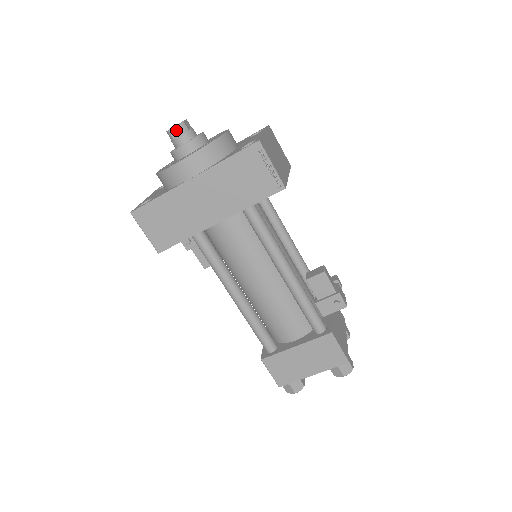
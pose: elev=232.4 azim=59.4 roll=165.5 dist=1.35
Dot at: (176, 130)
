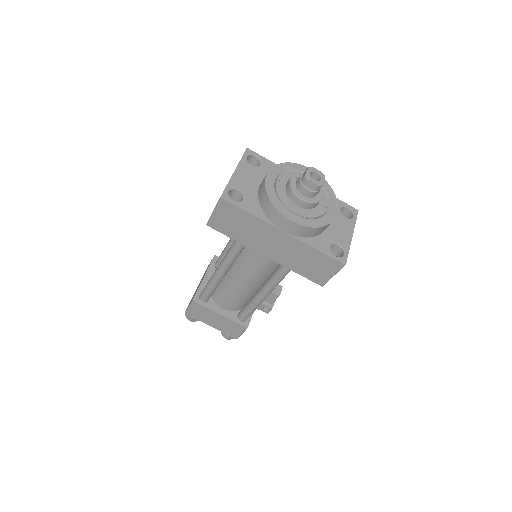
Dot at: (312, 185)
